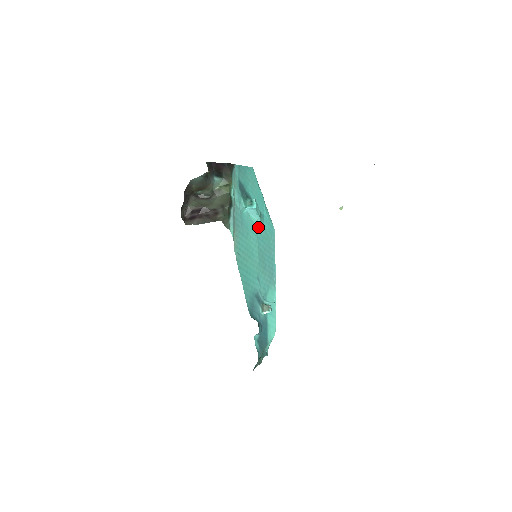
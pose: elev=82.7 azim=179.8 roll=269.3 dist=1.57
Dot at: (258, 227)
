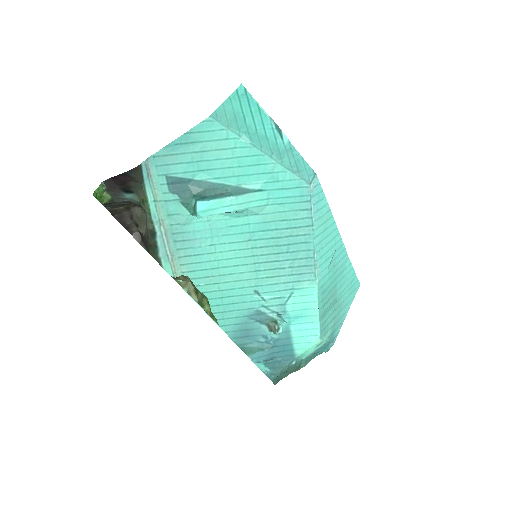
Dot at: (248, 214)
